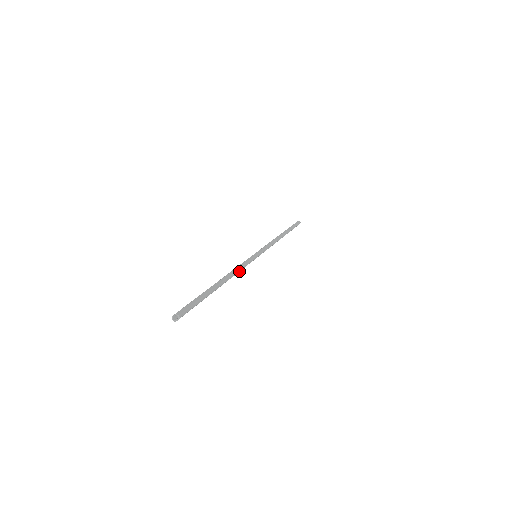
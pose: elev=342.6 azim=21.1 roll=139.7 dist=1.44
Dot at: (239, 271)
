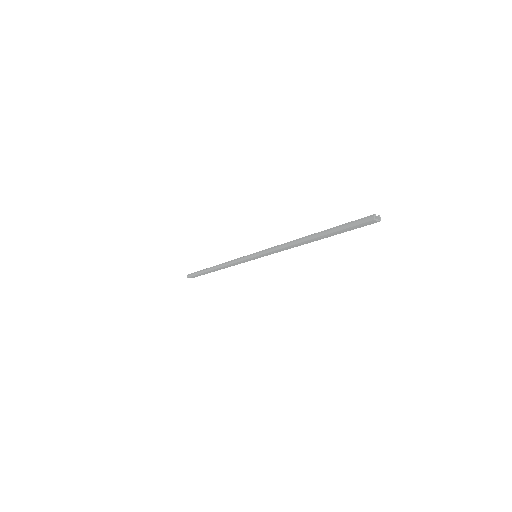
Dot at: occluded
